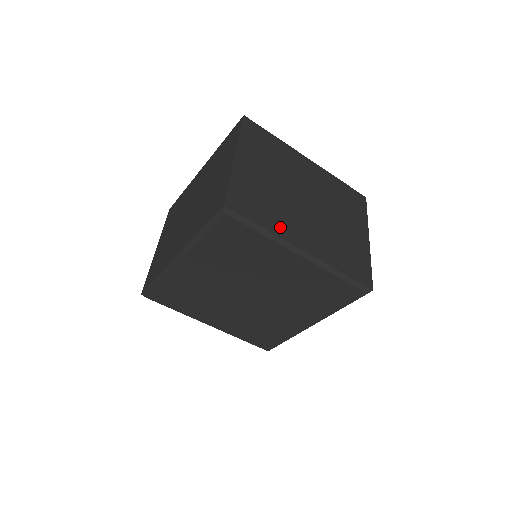
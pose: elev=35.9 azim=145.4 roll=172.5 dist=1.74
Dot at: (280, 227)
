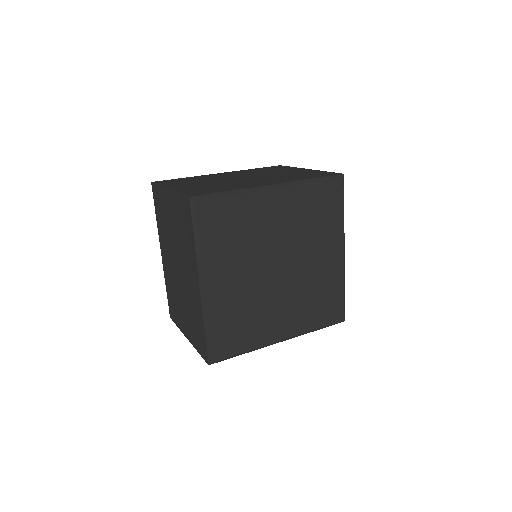
Dot at: (241, 187)
